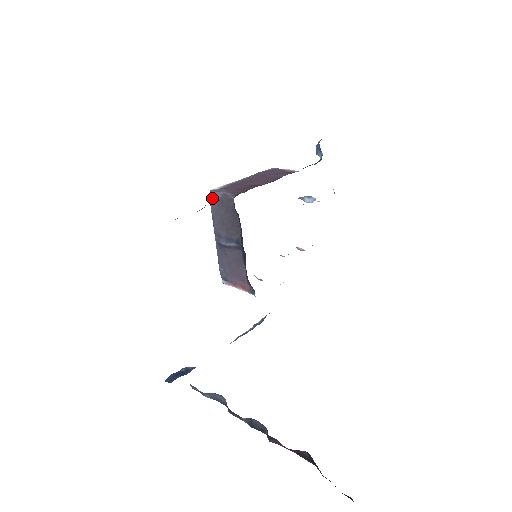
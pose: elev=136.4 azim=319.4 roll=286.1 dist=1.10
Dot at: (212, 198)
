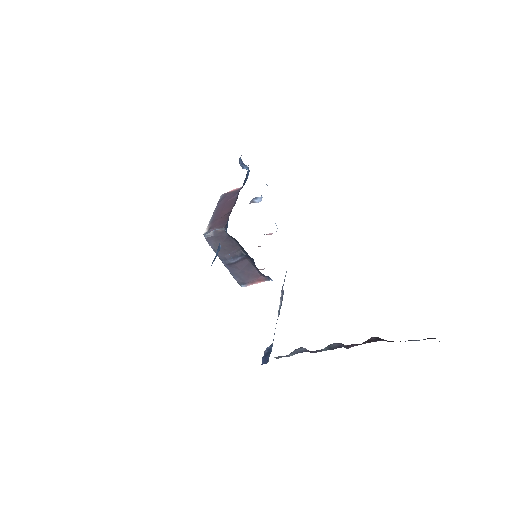
Dot at: (208, 239)
